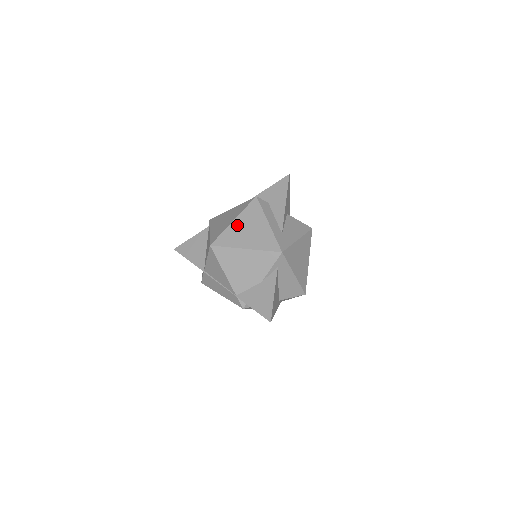
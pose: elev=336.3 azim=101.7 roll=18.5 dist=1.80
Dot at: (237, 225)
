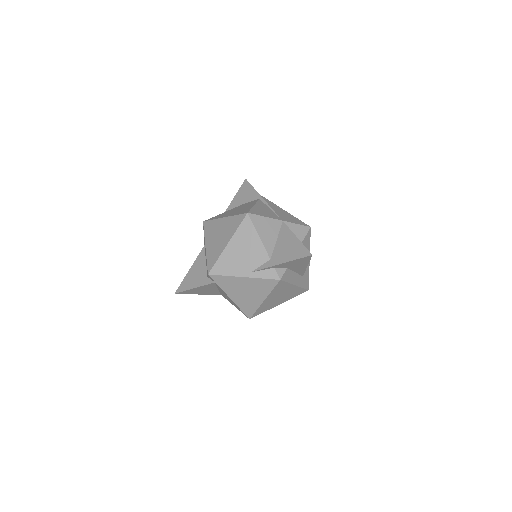
Dot at: (268, 301)
